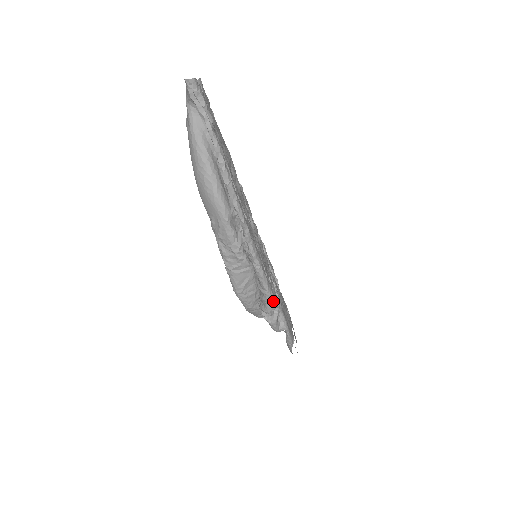
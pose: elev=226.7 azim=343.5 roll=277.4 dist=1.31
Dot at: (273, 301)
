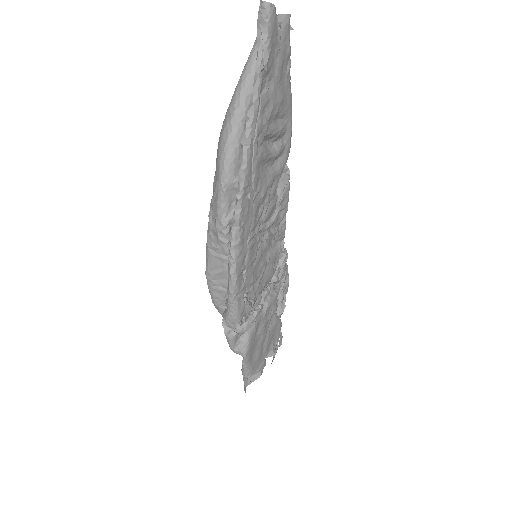
Dot at: (235, 312)
